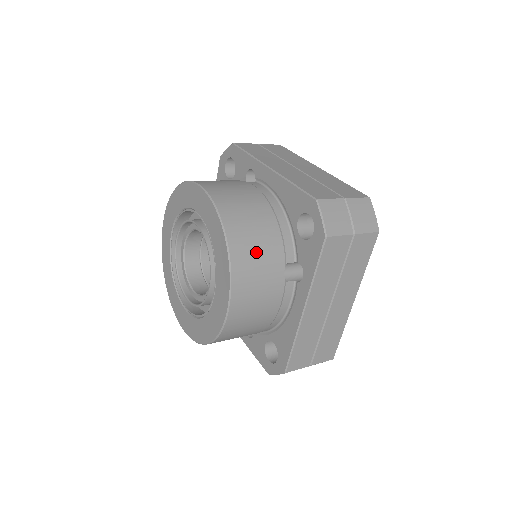
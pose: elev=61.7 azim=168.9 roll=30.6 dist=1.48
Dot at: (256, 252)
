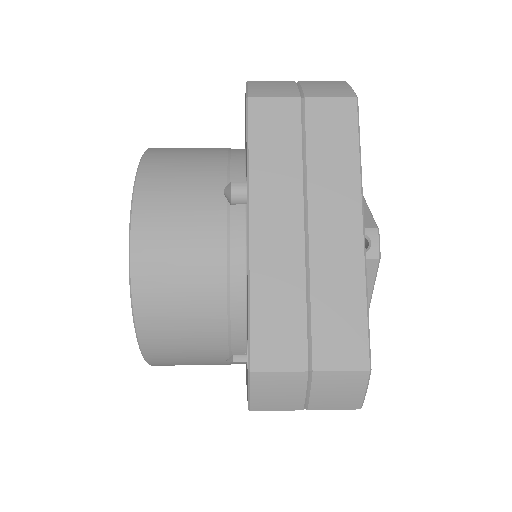
Dot at: (182, 347)
